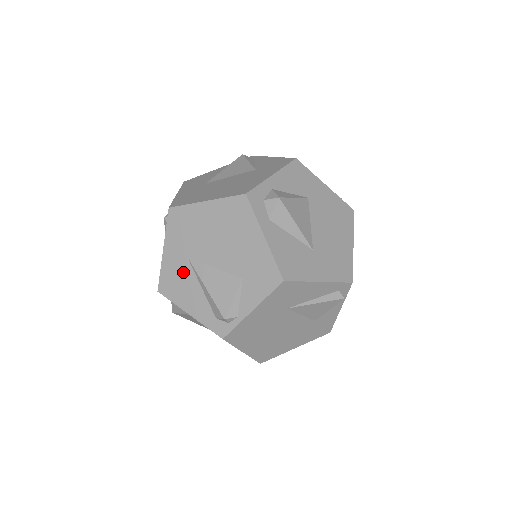
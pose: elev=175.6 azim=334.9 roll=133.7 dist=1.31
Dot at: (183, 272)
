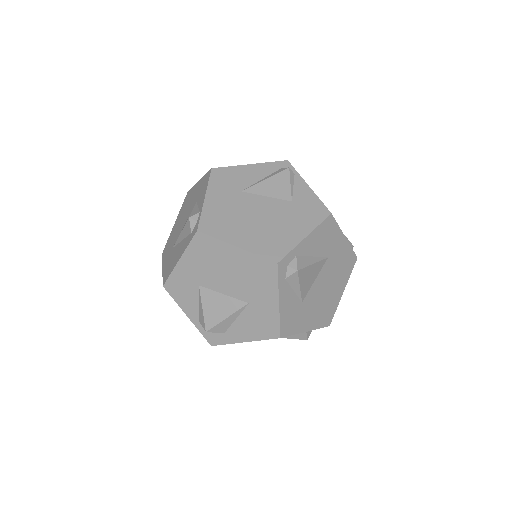
Dot at: (172, 255)
